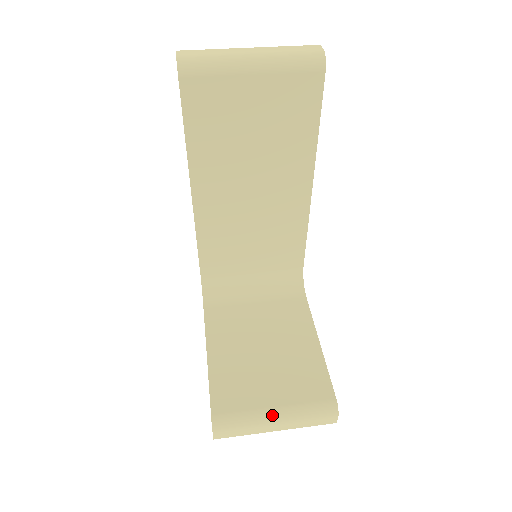
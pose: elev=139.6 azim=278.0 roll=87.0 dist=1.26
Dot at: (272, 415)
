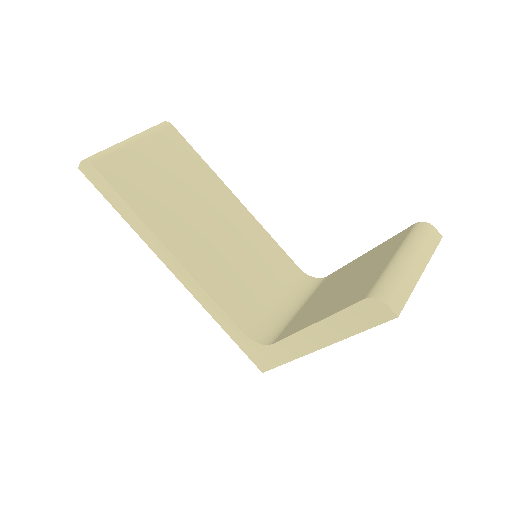
Dot at: (399, 258)
